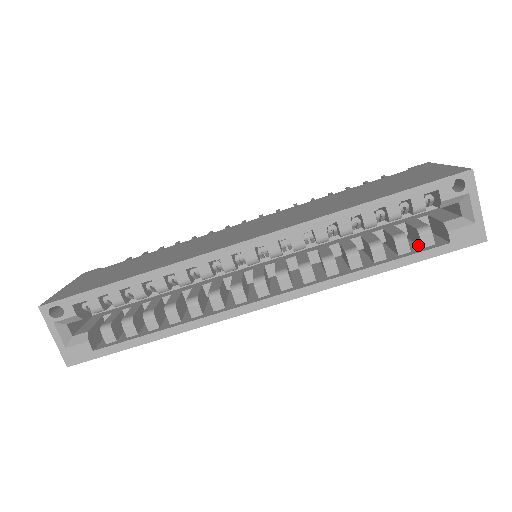
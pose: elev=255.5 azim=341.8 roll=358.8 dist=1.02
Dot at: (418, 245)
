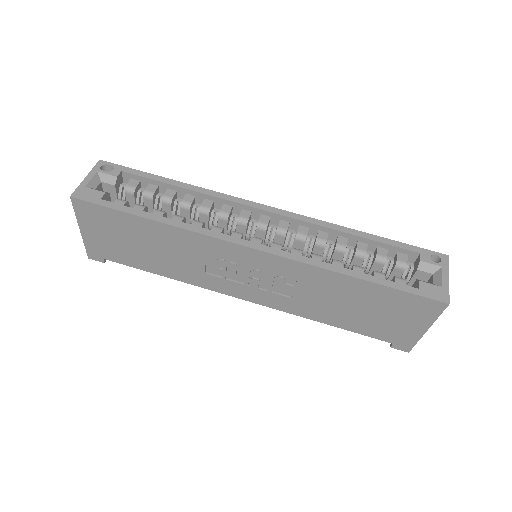
Dot at: occluded
